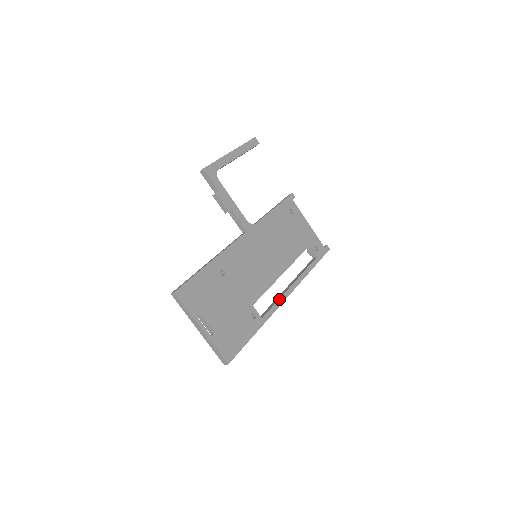
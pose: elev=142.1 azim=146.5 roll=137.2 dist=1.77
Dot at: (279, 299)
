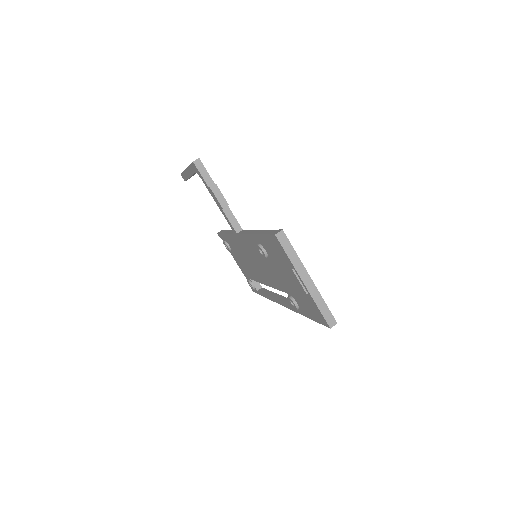
Dot at: occluded
